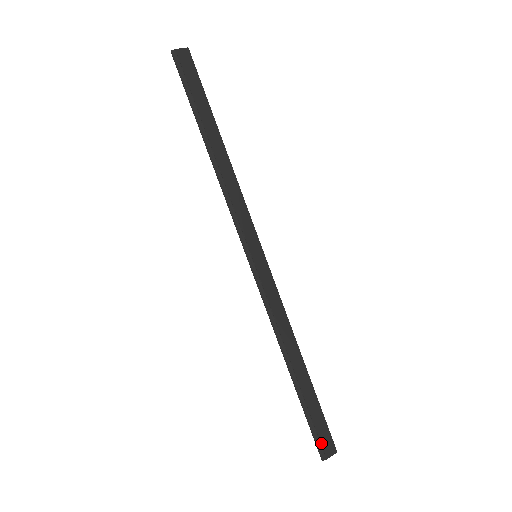
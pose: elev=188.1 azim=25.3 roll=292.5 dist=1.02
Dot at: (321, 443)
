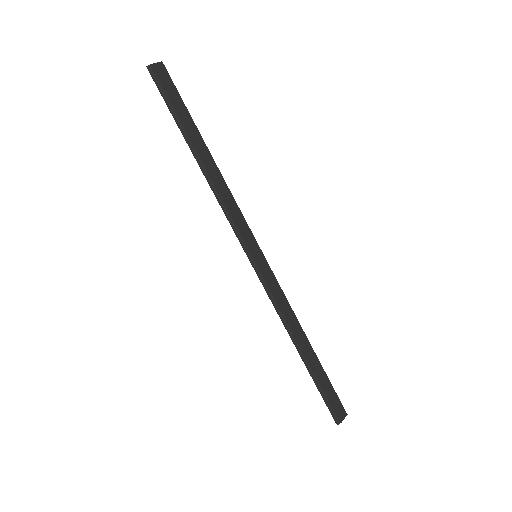
Dot at: (334, 410)
